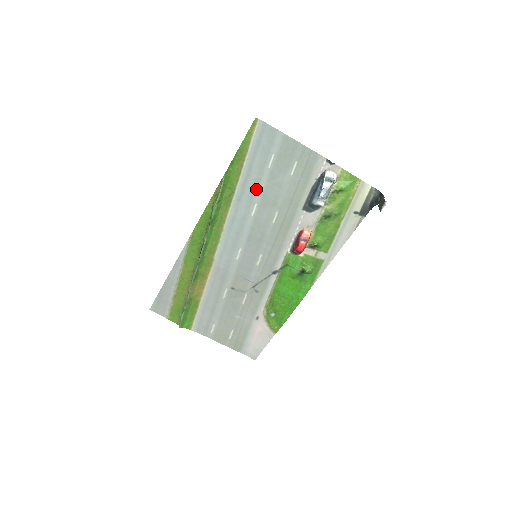
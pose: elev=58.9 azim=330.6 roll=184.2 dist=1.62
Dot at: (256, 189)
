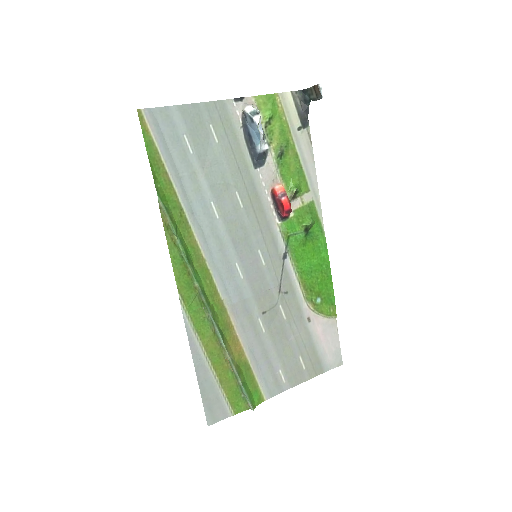
Dot at: (199, 186)
